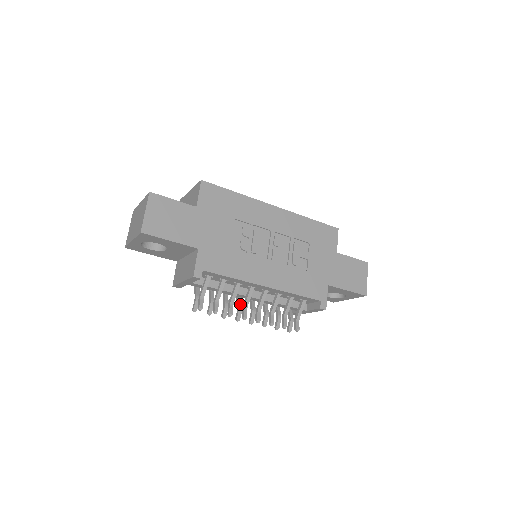
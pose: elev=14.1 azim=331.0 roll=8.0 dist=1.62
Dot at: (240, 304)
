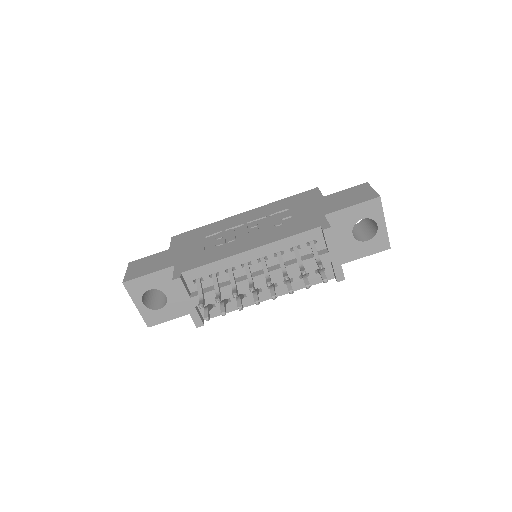
Dot at: (254, 291)
